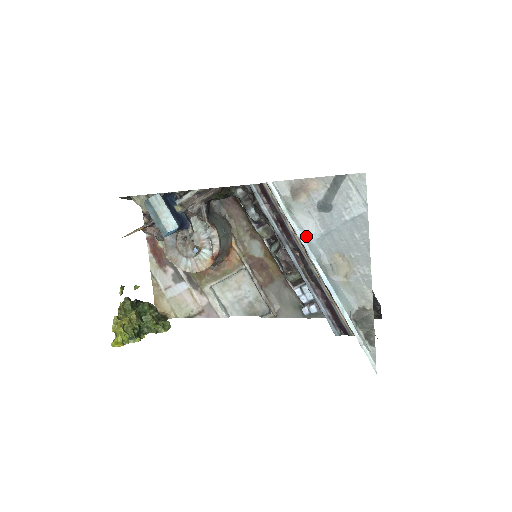
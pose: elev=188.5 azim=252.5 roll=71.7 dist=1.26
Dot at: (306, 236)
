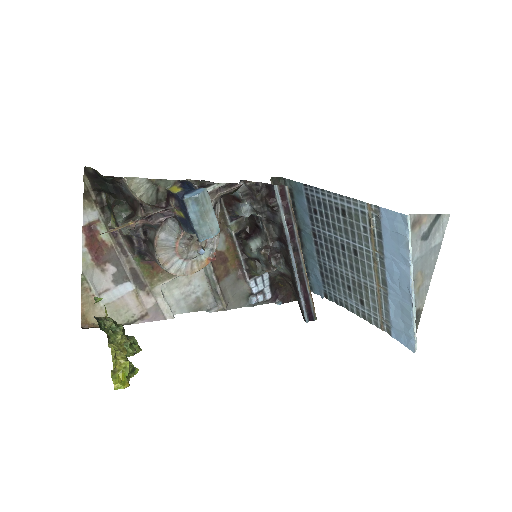
Dot at: (412, 260)
